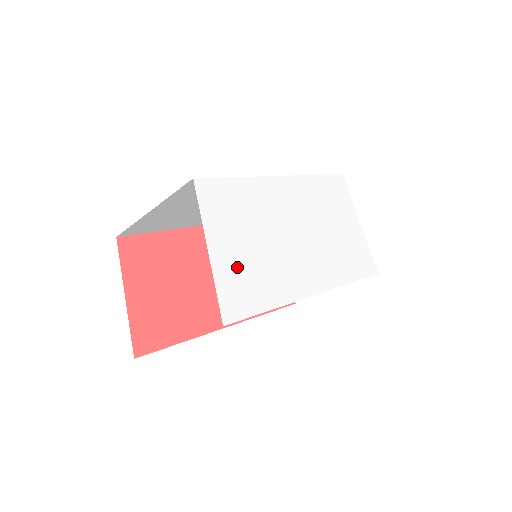
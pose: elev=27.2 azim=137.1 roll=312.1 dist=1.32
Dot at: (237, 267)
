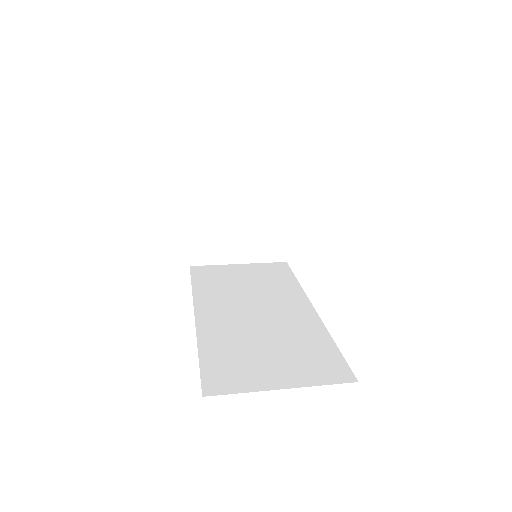
Dot at: occluded
